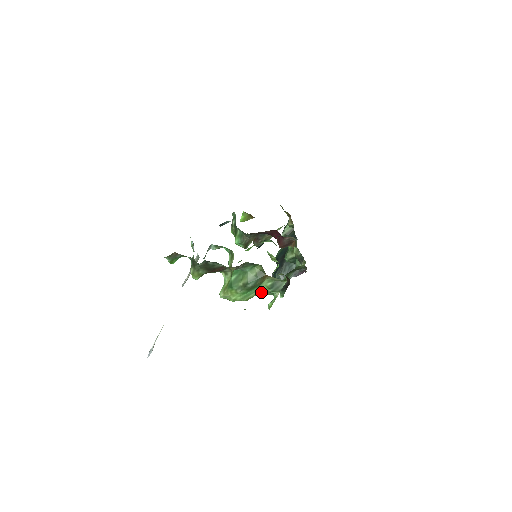
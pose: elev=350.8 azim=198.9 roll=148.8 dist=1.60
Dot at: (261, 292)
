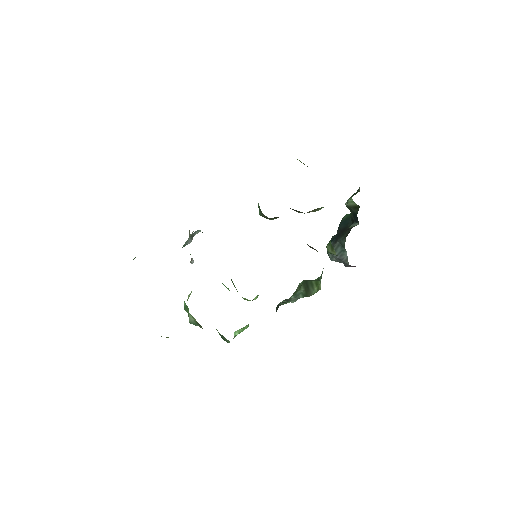
Dot at: occluded
